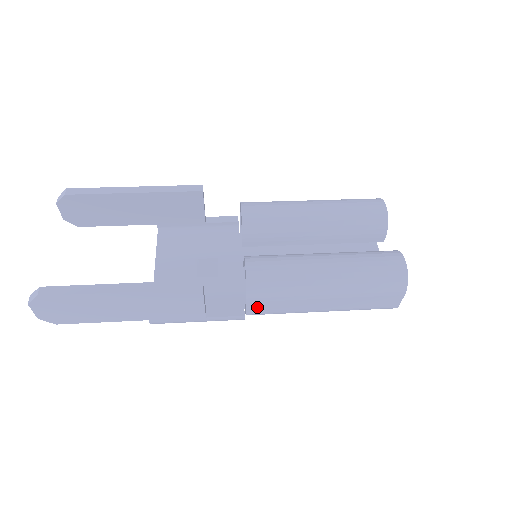
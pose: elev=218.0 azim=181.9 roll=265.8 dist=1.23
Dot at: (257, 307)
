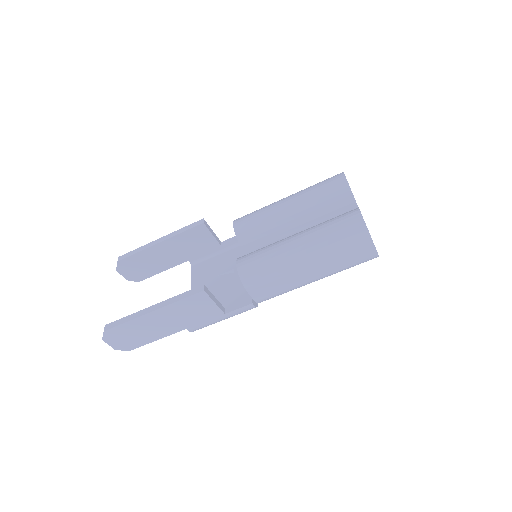
Dot at: (259, 293)
